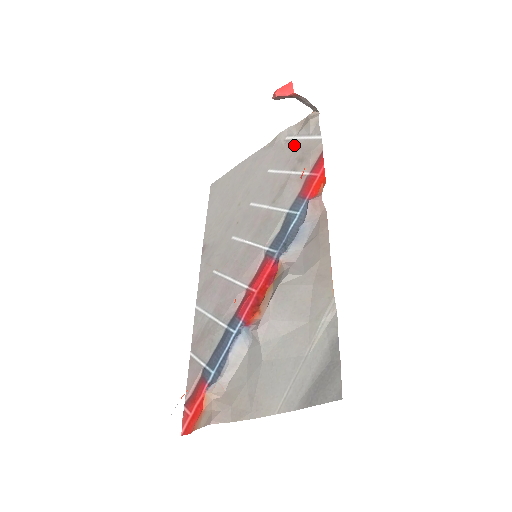
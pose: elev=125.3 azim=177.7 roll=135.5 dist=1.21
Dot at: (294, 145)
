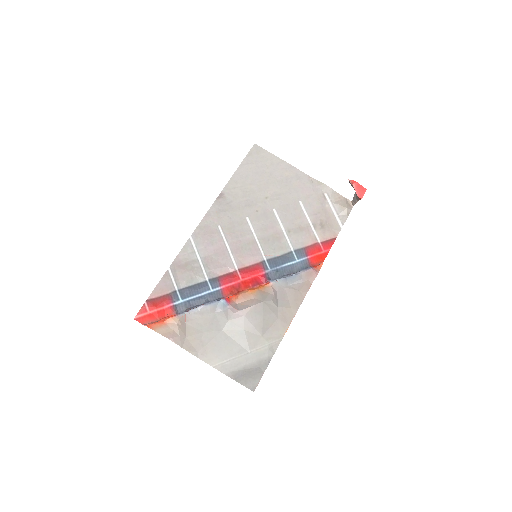
Dot at: (326, 208)
